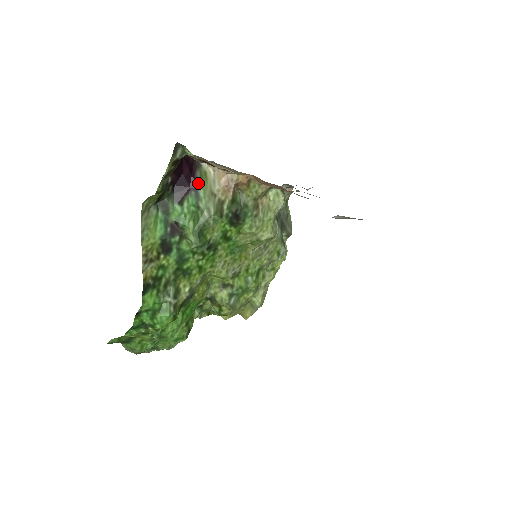
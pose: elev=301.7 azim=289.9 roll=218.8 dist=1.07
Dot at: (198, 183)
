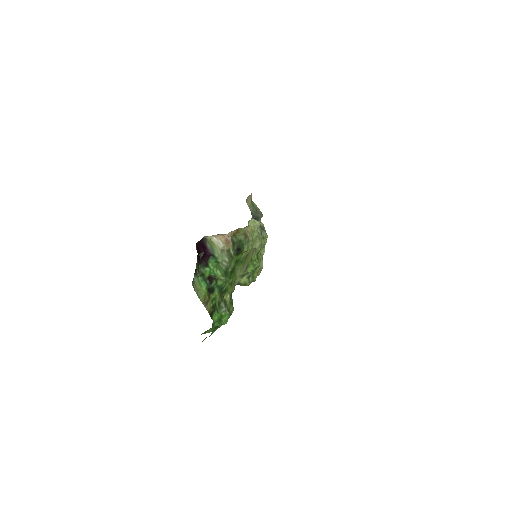
Dot at: (211, 251)
